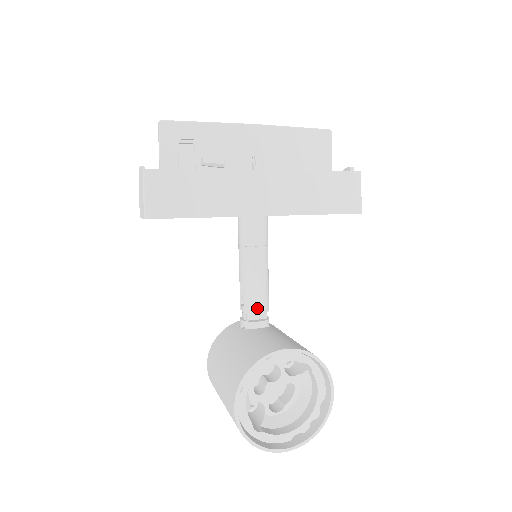
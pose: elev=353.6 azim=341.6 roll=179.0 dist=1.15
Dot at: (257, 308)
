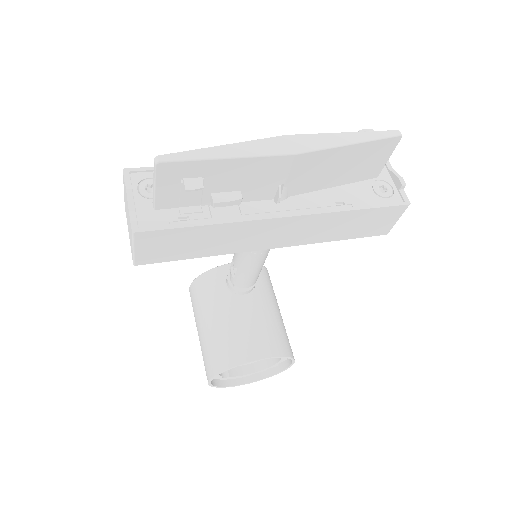
Dot at: (246, 286)
